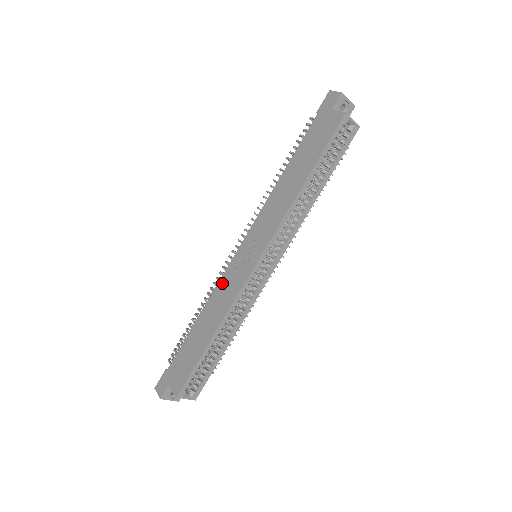
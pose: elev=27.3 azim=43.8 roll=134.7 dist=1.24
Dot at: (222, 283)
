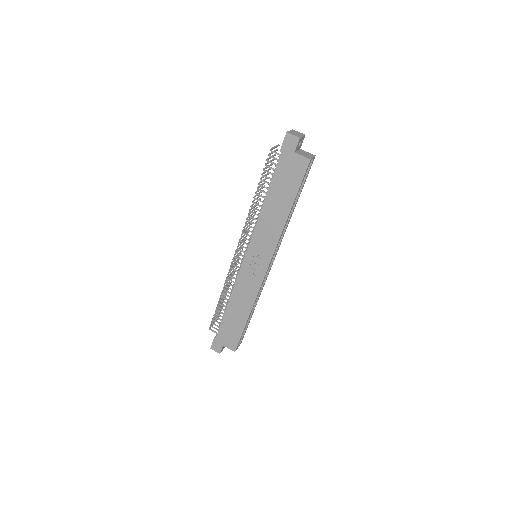
Dot at: (240, 282)
